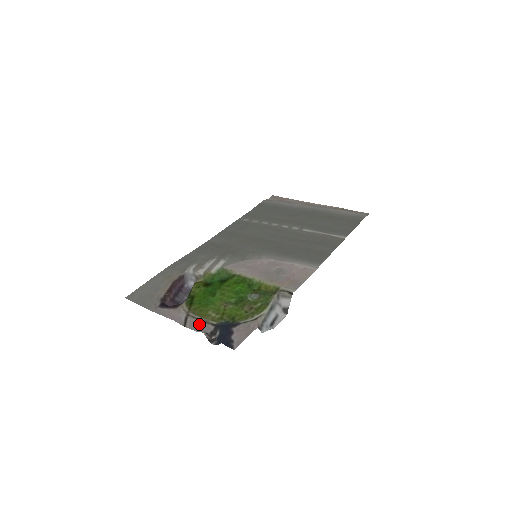
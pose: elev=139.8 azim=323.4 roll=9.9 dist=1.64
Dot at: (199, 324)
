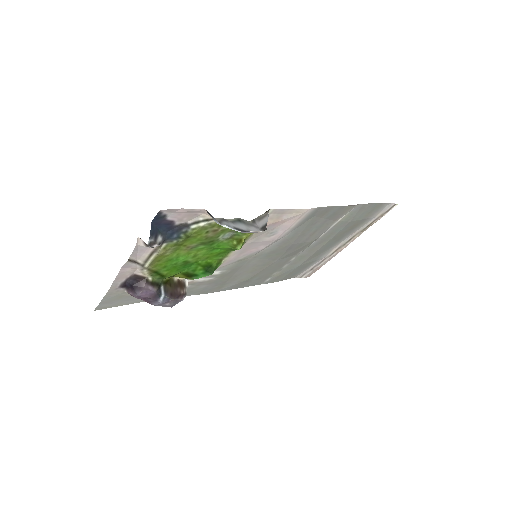
Dot at: (144, 250)
